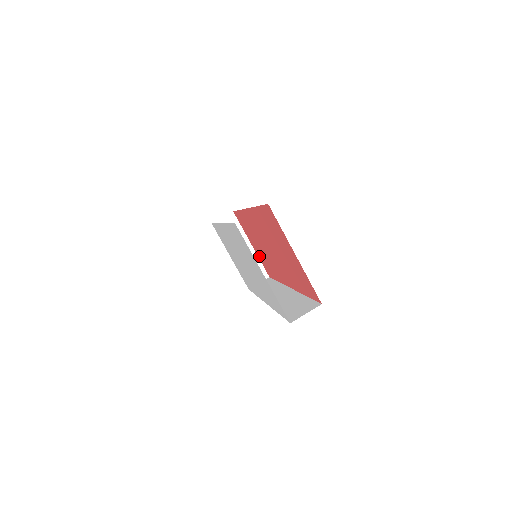
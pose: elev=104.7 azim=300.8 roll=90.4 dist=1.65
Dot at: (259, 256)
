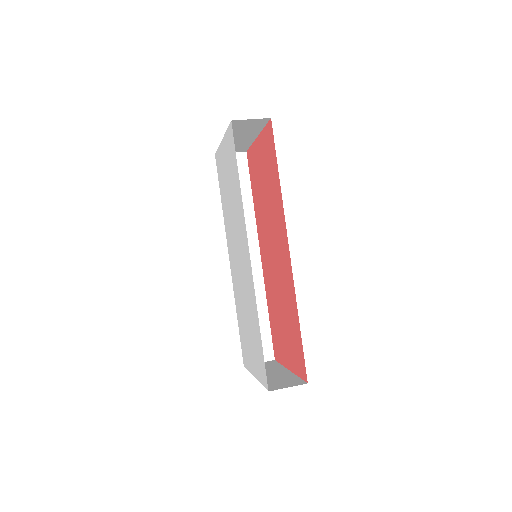
Dot at: (293, 361)
